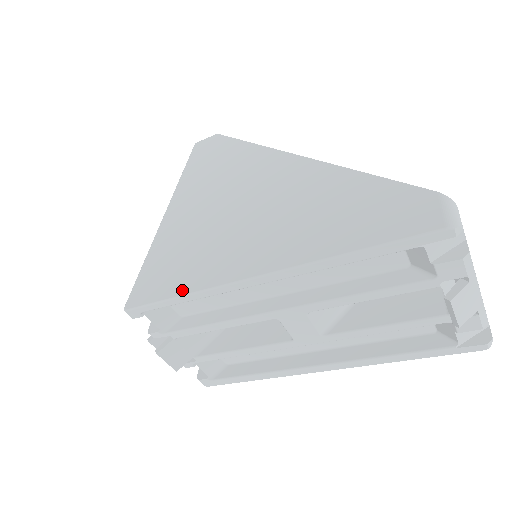
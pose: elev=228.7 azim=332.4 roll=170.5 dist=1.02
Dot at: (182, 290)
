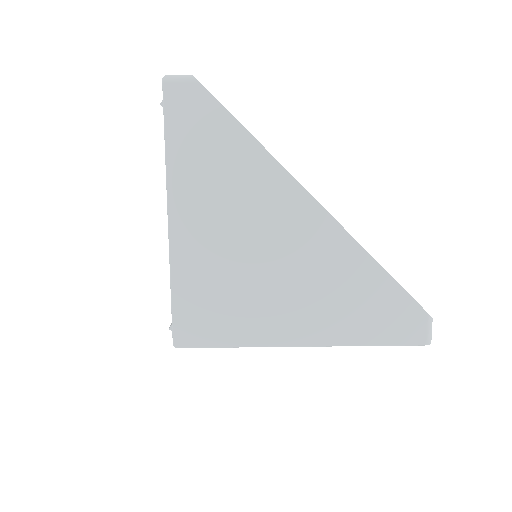
Dot at: (233, 342)
